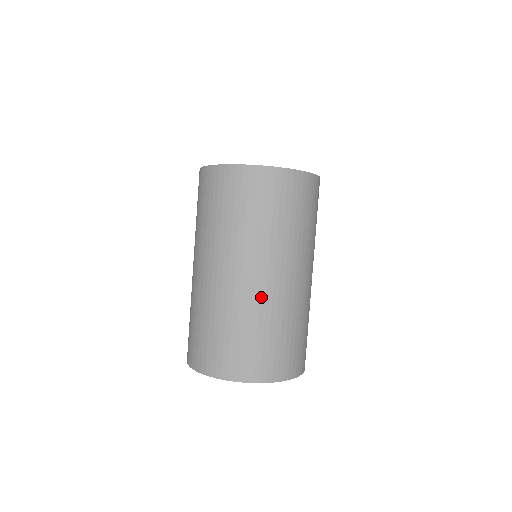
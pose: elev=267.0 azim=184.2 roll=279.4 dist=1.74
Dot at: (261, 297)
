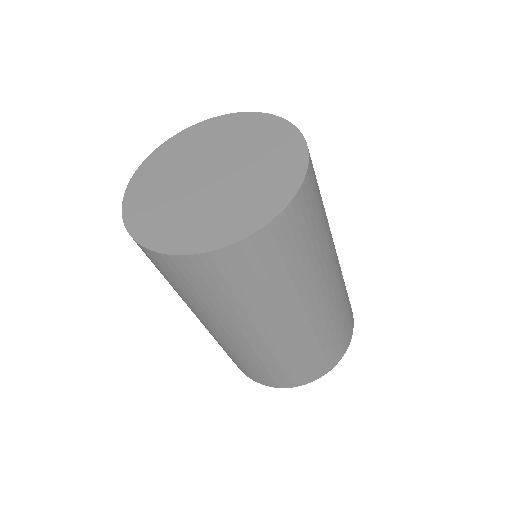
Dot at: (307, 331)
